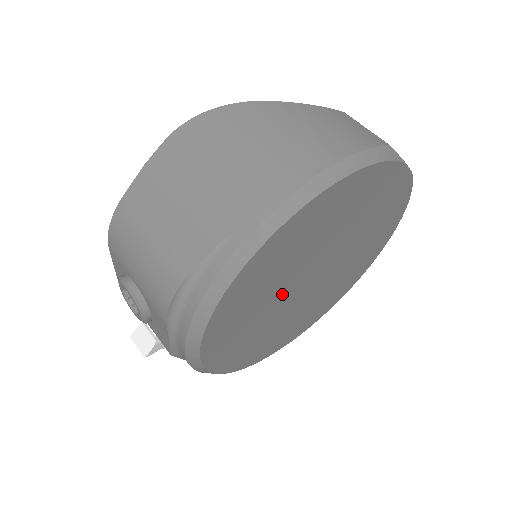
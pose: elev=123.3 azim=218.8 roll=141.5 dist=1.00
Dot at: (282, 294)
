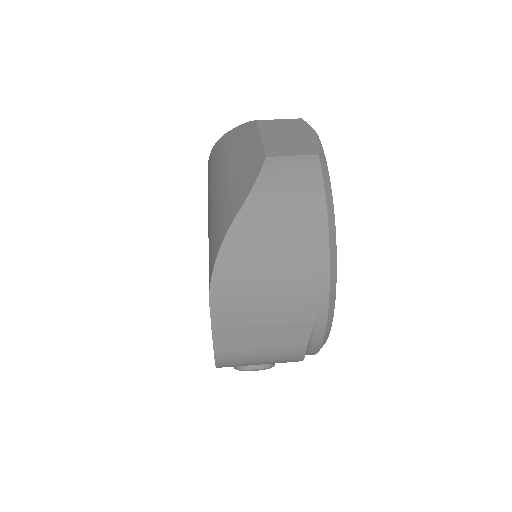
Dot at: occluded
